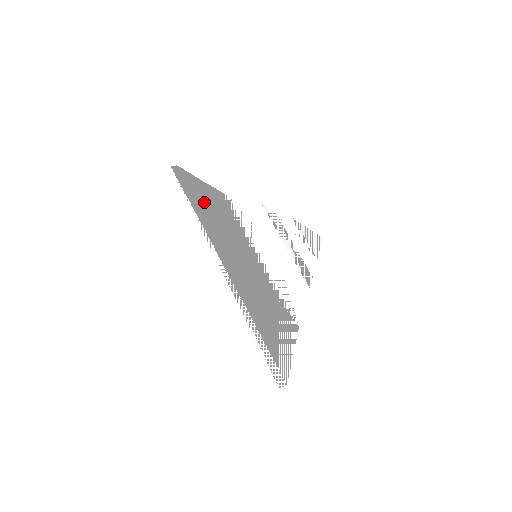
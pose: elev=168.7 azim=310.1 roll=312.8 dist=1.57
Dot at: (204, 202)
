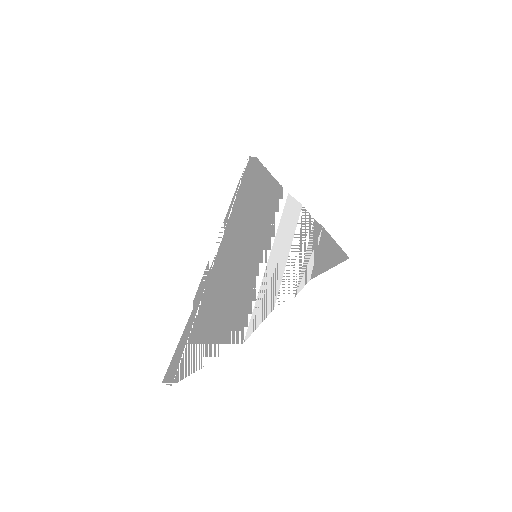
Dot at: (253, 194)
